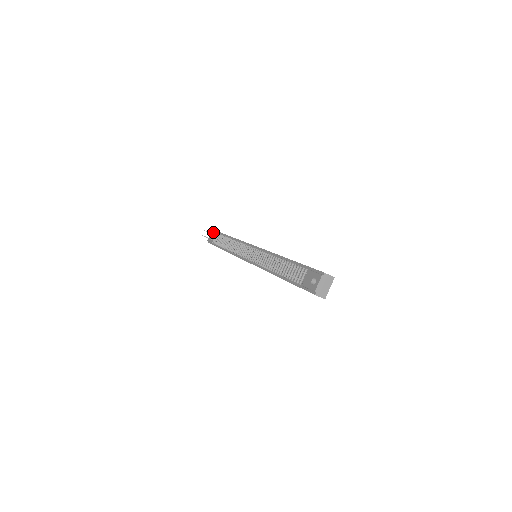
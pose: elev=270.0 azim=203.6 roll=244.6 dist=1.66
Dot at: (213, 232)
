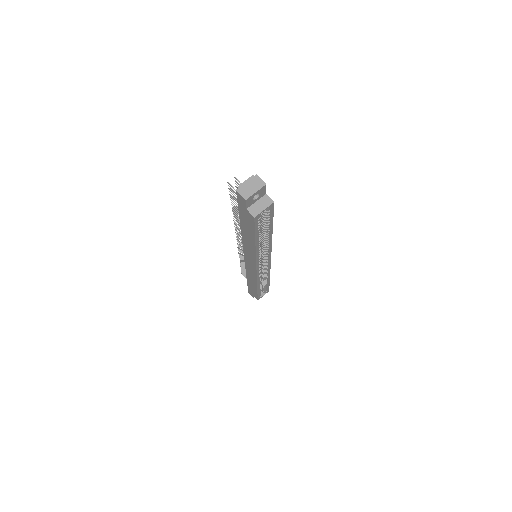
Dot at: occluded
